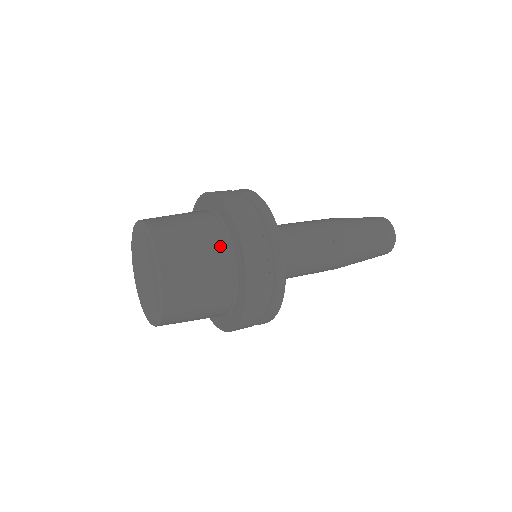
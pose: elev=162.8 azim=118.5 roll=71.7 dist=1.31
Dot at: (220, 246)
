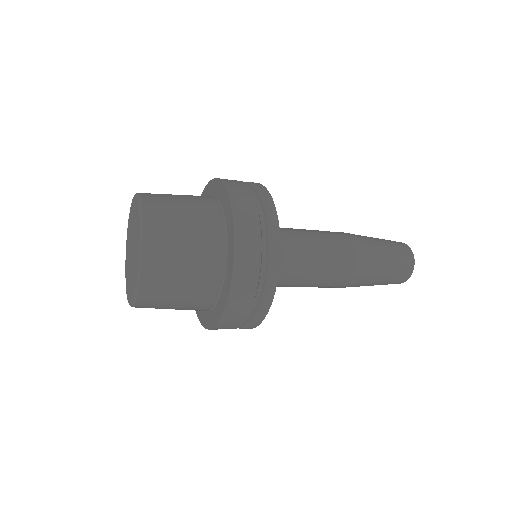
Dot at: (212, 227)
